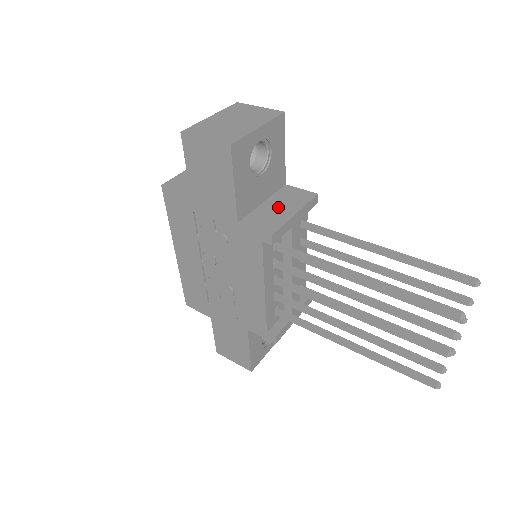
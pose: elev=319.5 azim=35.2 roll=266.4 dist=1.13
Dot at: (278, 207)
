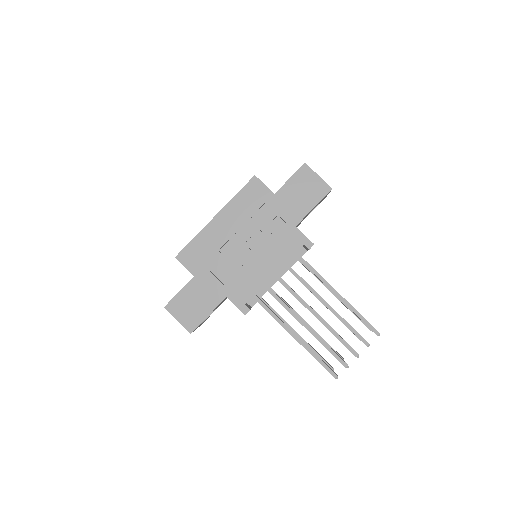
Dot at: occluded
